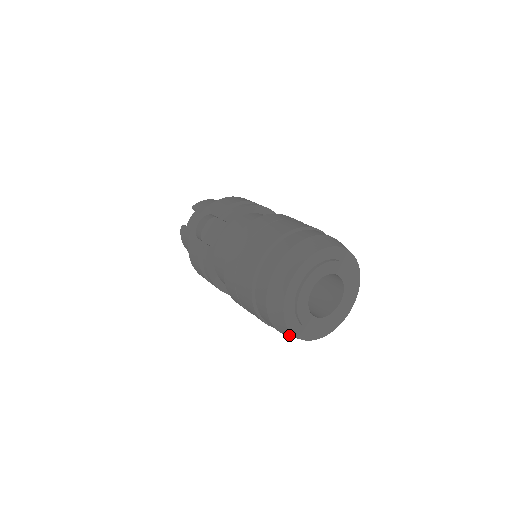
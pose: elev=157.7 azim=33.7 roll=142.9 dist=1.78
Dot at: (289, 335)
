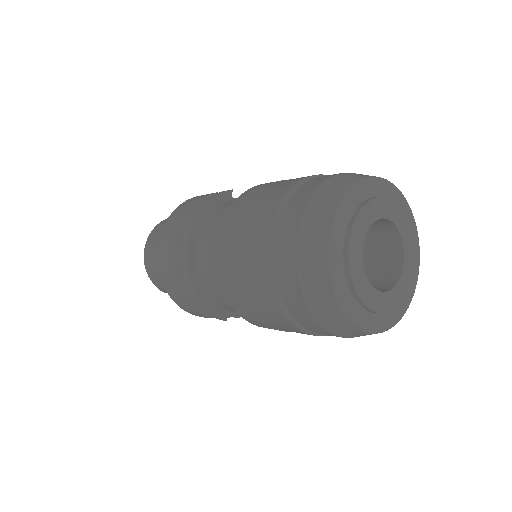
Dot at: (314, 241)
